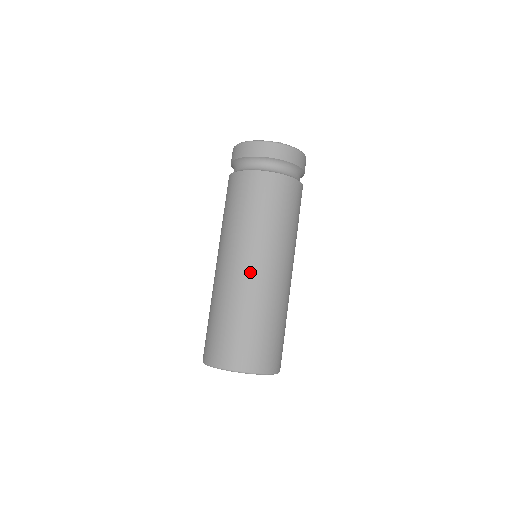
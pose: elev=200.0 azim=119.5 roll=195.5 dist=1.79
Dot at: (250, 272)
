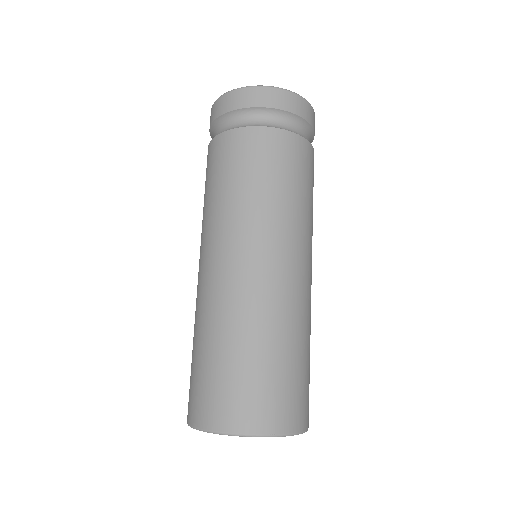
Dot at: (221, 274)
